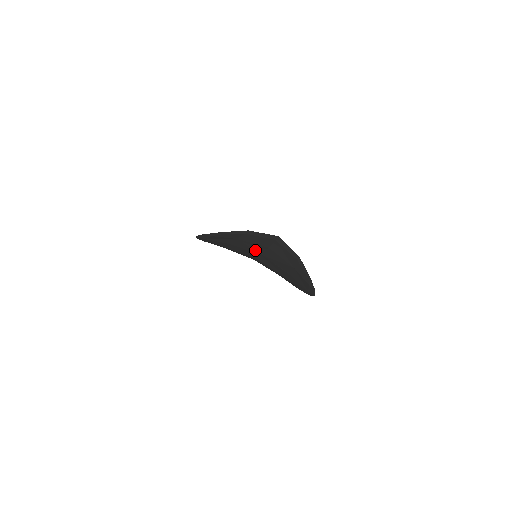
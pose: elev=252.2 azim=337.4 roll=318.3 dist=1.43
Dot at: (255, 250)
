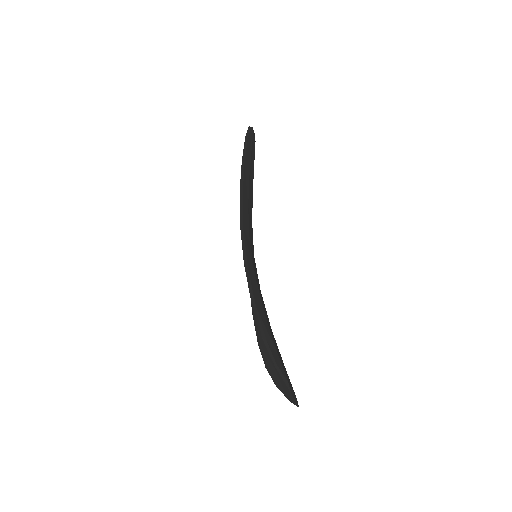
Dot at: occluded
